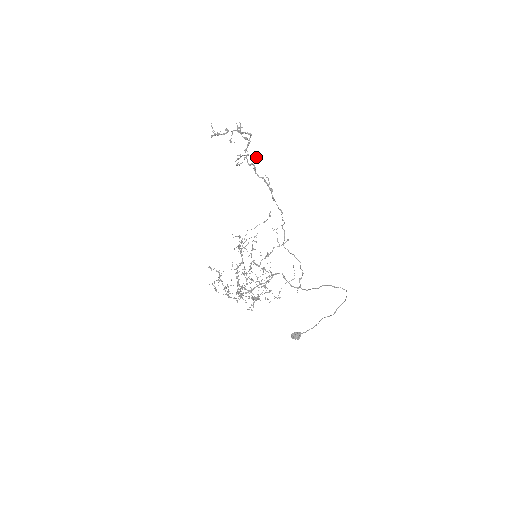
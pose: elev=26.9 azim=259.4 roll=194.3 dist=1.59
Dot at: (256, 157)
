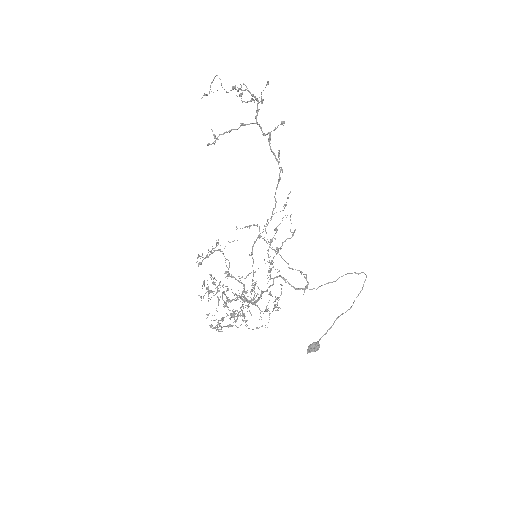
Dot at: (282, 123)
